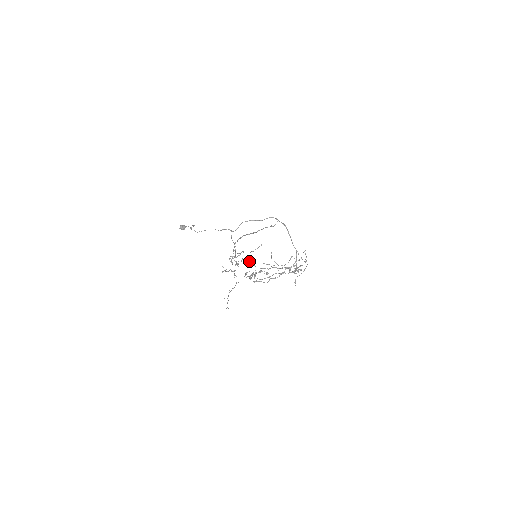
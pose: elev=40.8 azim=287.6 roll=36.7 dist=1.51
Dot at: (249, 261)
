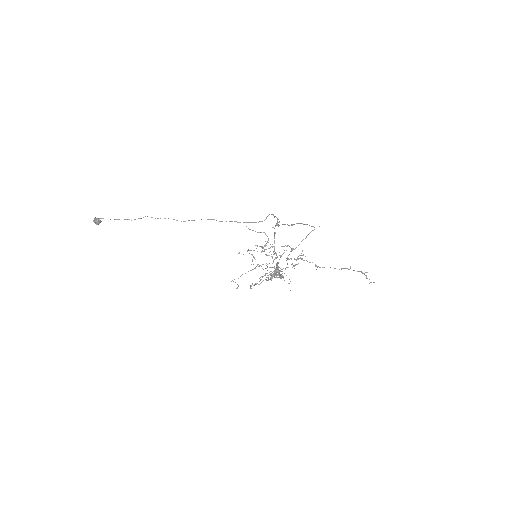
Dot at: occluded
